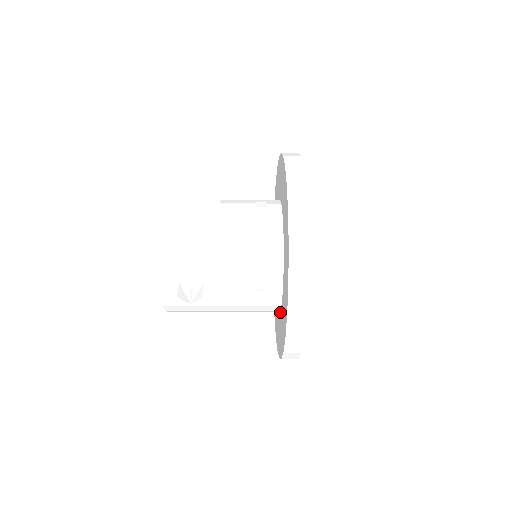
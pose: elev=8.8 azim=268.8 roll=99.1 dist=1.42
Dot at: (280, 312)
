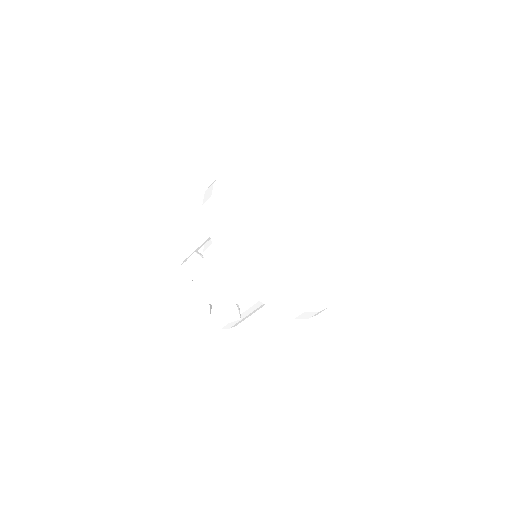
Dot at: occluded
